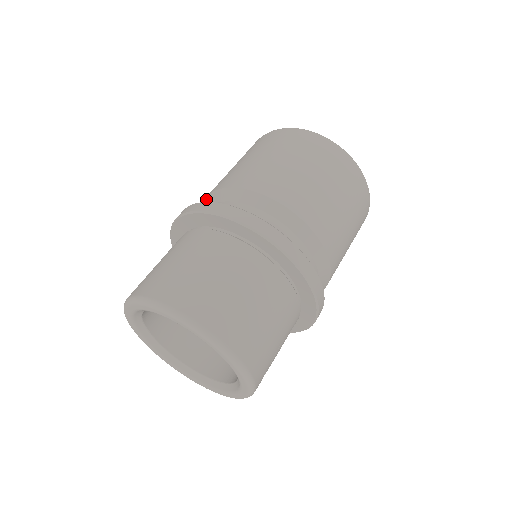
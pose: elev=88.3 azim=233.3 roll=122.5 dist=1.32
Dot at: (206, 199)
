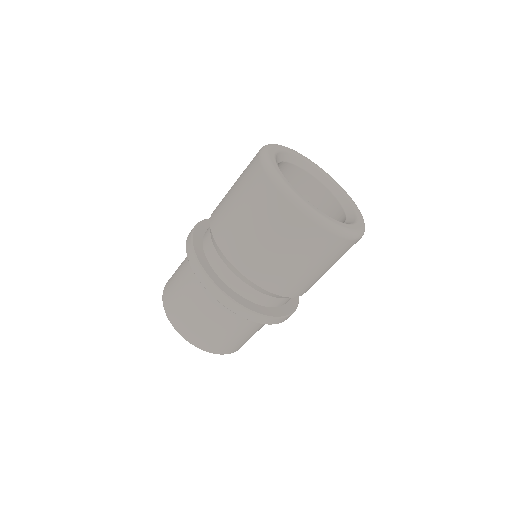
Dot at: (211, 233)
